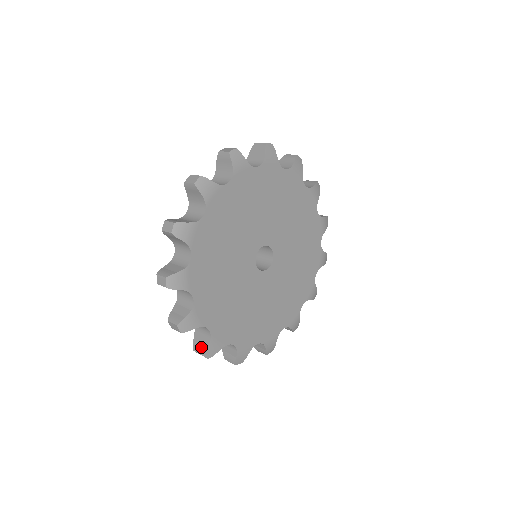
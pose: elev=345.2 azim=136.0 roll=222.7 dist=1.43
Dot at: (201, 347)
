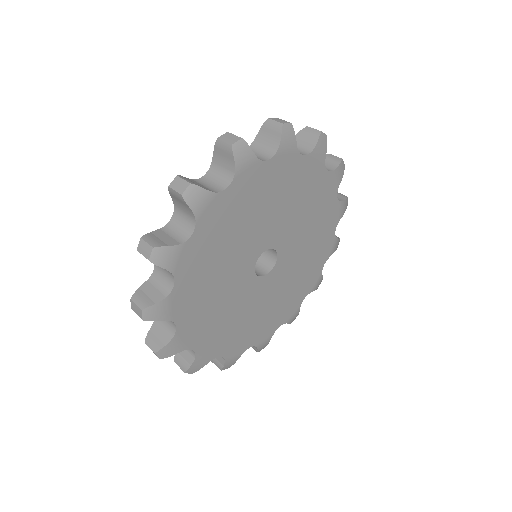
Dot at: (218, 363)
